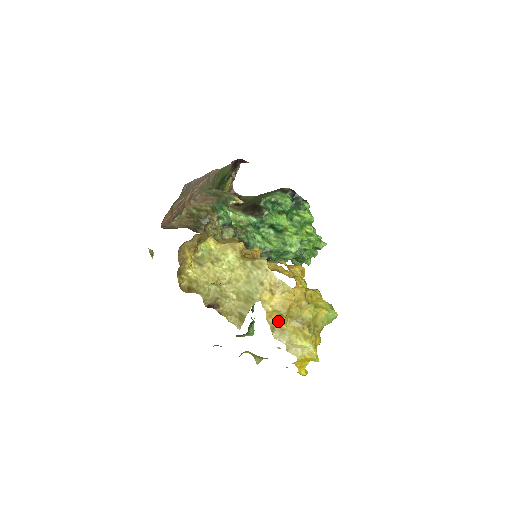
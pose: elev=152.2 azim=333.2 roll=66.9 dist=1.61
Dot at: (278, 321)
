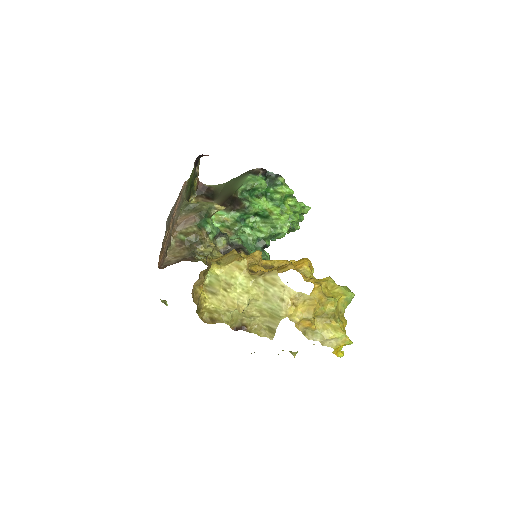
Dot at: (307, 325)
